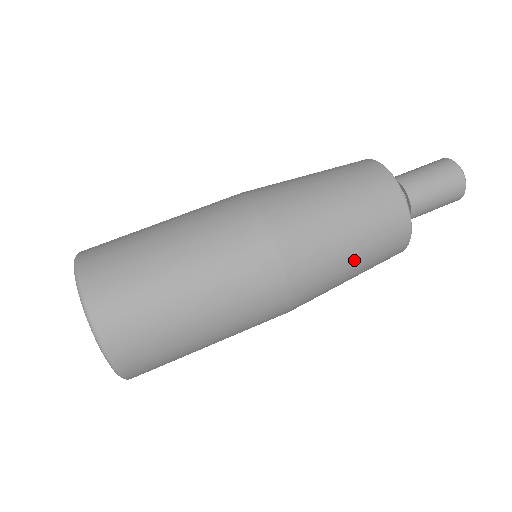
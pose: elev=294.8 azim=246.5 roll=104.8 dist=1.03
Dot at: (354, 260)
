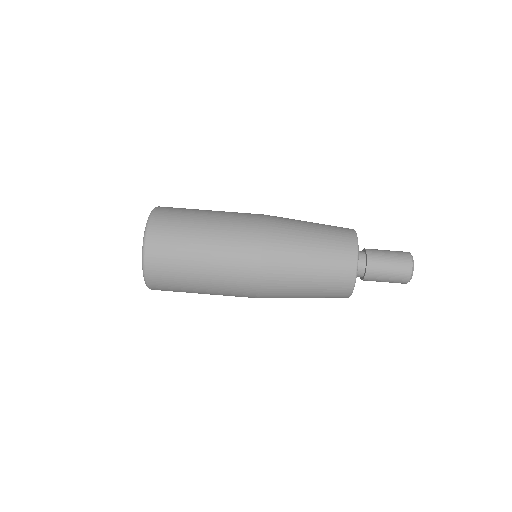
Dot at: (309, 274)
